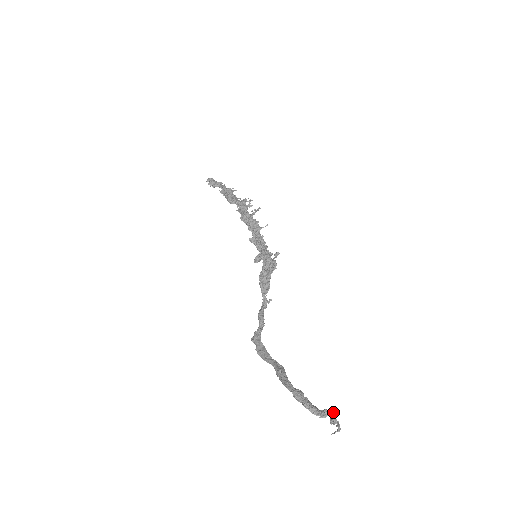
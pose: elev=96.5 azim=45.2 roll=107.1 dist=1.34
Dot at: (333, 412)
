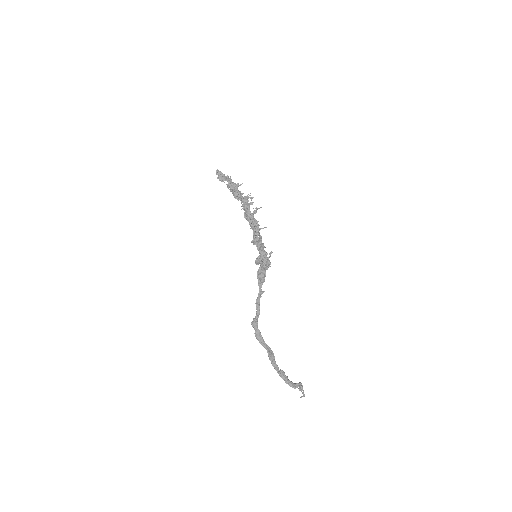
Dot at: (301, 384)
